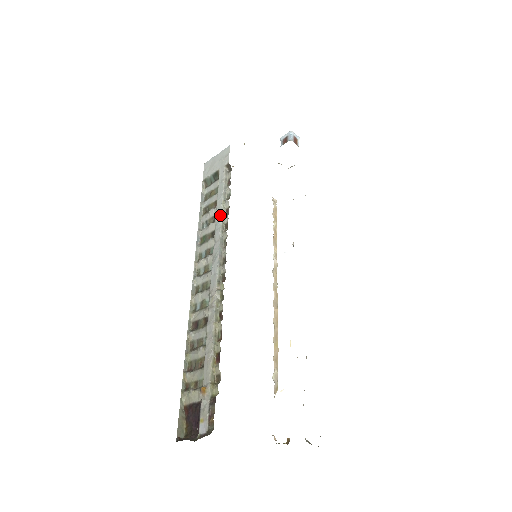
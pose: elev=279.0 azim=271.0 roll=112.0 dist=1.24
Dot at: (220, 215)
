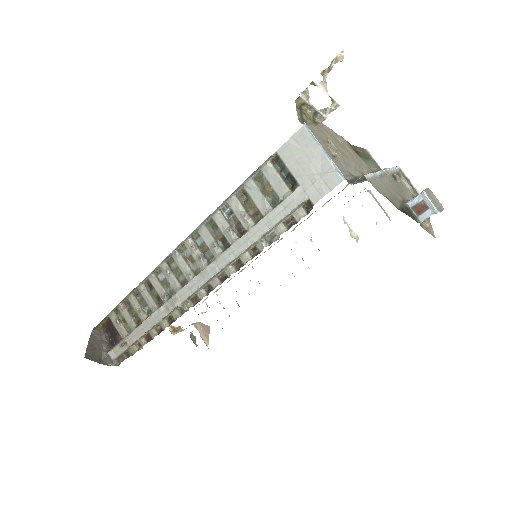
Dot at: (242, 250)
